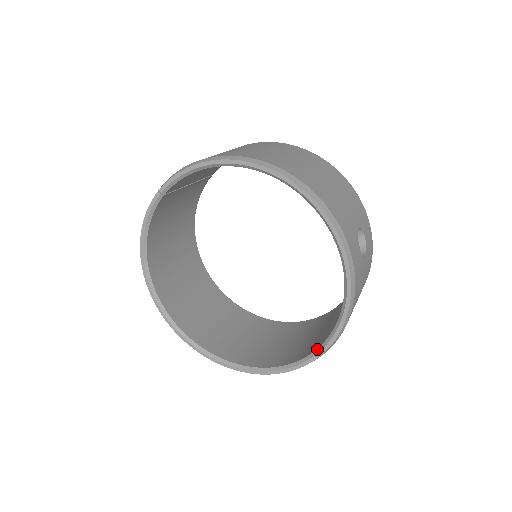
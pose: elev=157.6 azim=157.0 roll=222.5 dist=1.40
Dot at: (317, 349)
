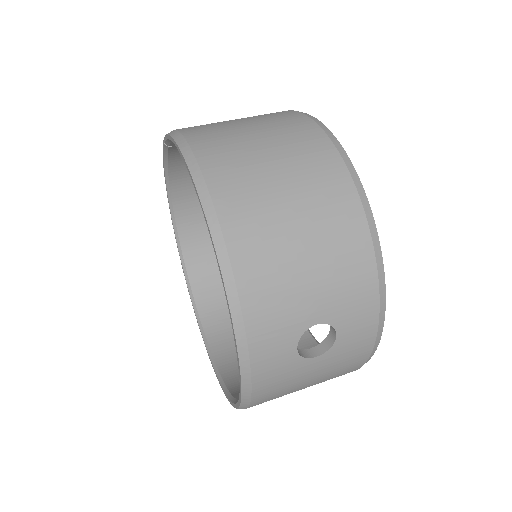
Dot at: (232, 397)
